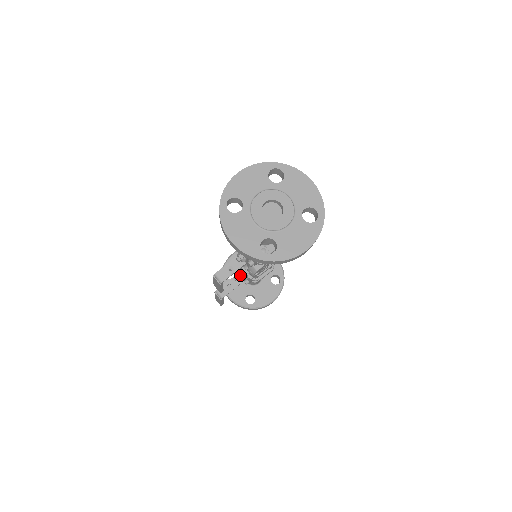
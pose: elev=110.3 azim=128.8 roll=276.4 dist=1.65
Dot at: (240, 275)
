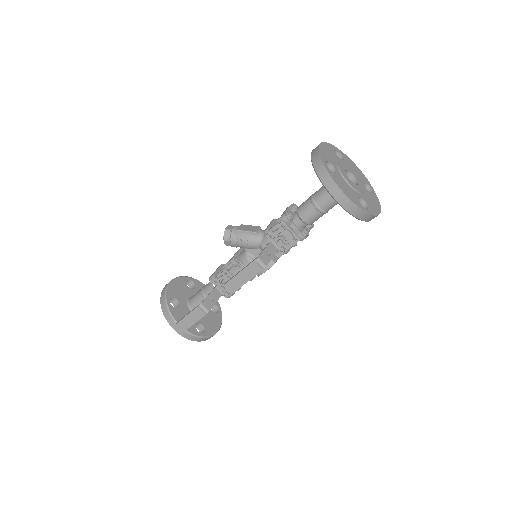
Dot at: occluded
